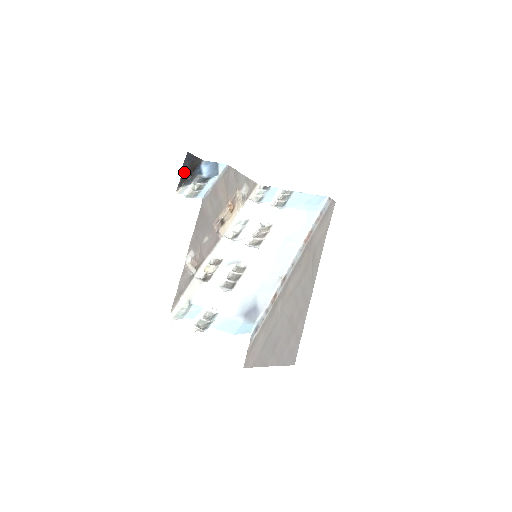
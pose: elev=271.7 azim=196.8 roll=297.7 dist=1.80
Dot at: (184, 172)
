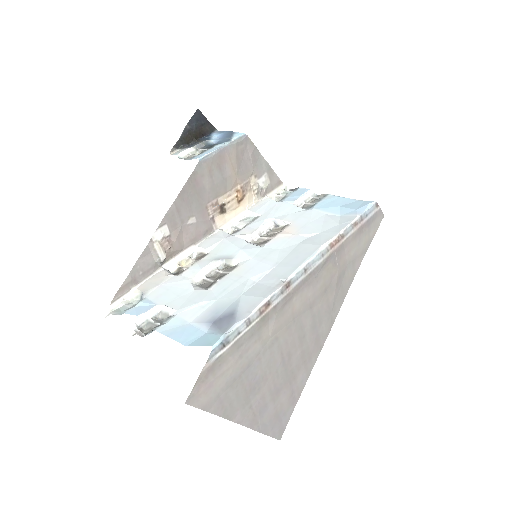
Dot at: (187, 132)
